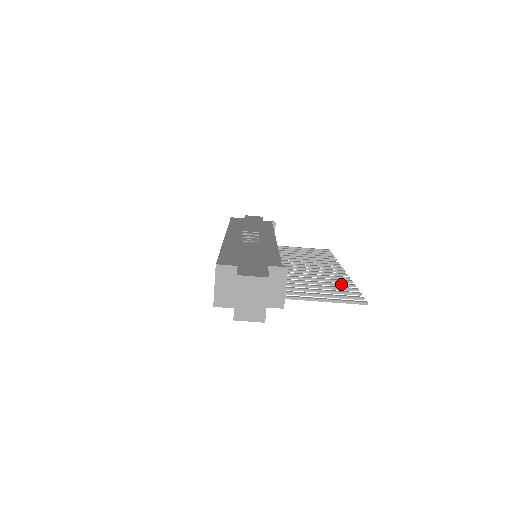
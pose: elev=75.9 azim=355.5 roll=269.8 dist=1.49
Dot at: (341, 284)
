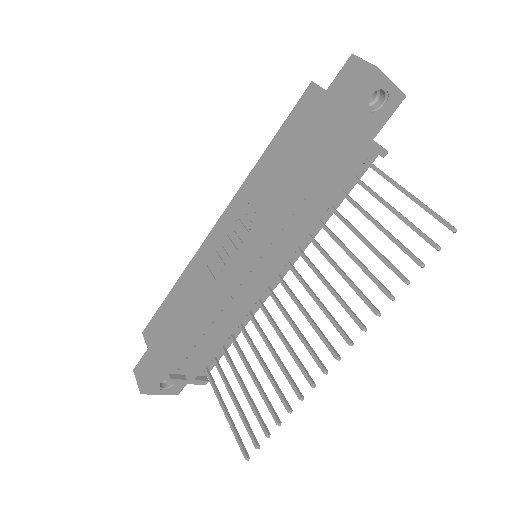
Dot at: (278, 395)
